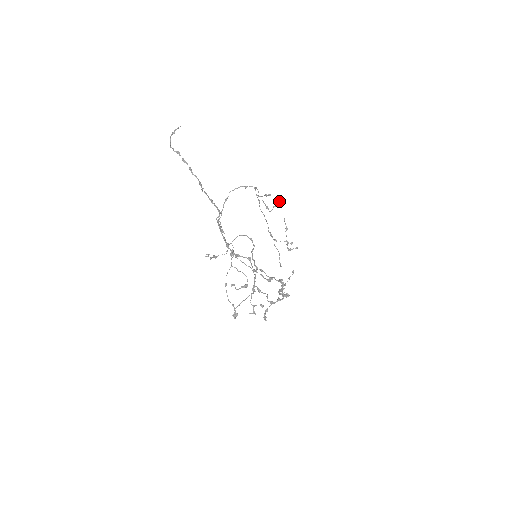
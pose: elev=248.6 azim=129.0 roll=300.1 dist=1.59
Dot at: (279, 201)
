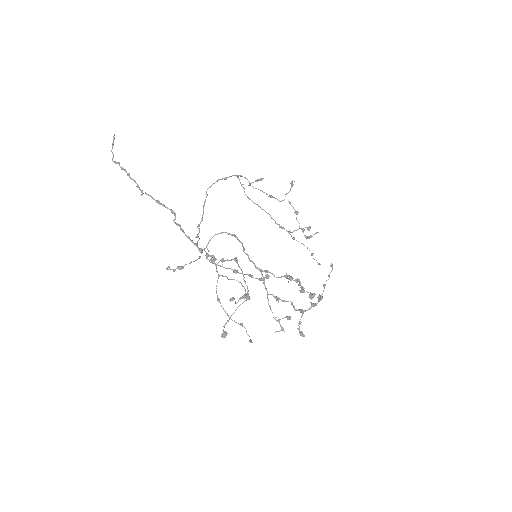
Dot at: occluded
